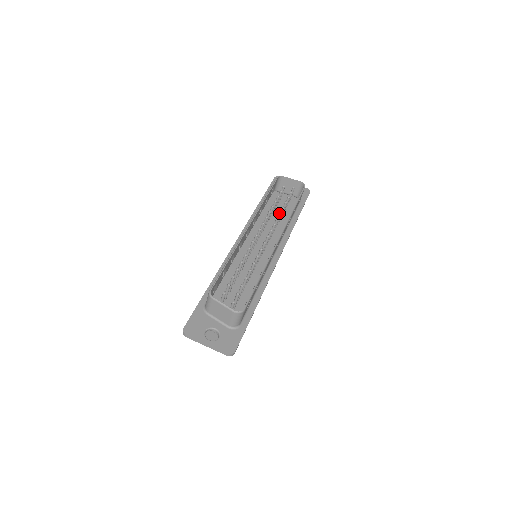
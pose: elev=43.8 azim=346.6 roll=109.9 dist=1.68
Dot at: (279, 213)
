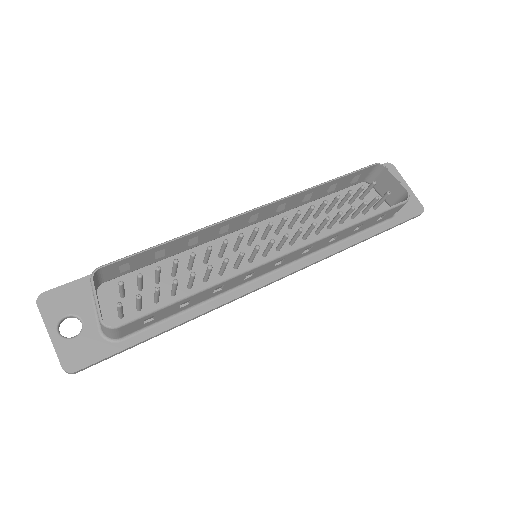
Dot at: occluded
